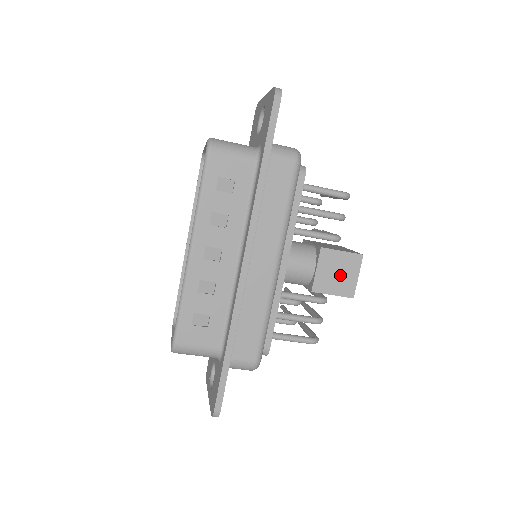
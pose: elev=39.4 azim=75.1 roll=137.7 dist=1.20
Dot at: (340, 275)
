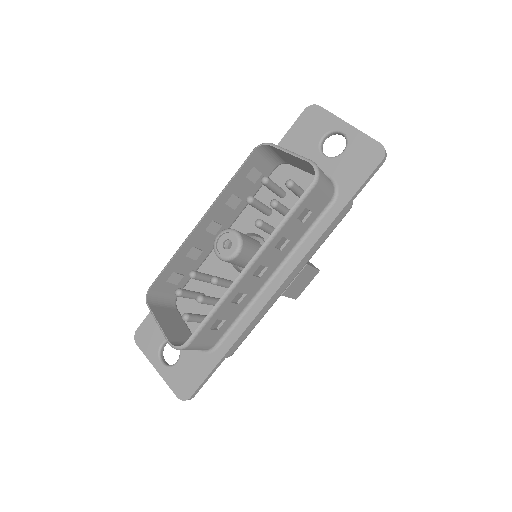
Dot at: (301, 284)
